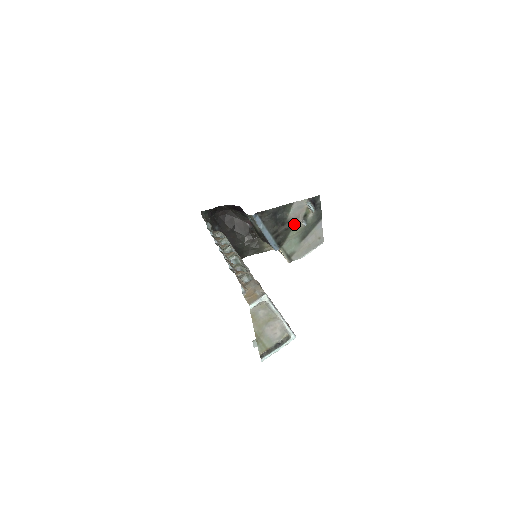
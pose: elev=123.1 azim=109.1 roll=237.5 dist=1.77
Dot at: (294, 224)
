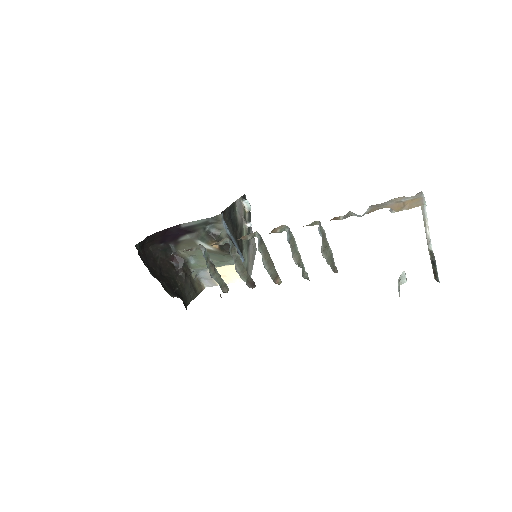
Dot at: (242, 228)
